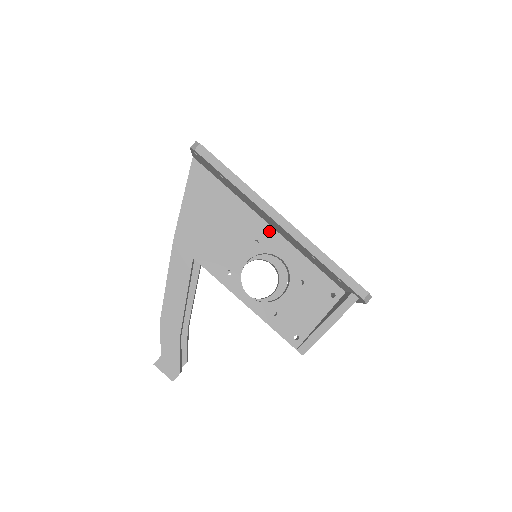
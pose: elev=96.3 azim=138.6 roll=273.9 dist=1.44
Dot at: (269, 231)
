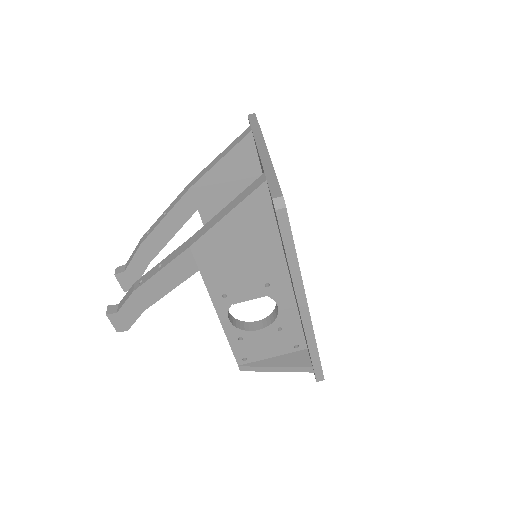
Dot at: (286, 282)
